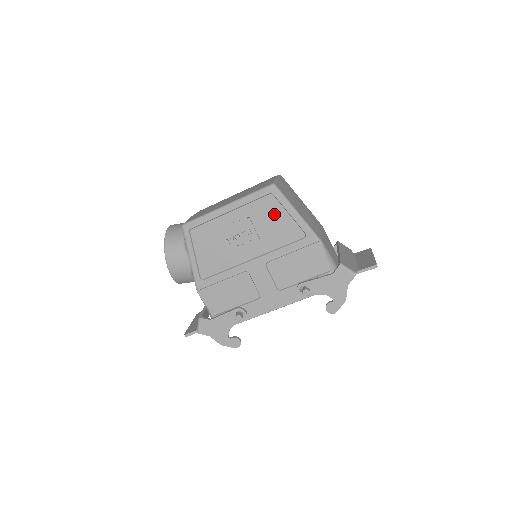
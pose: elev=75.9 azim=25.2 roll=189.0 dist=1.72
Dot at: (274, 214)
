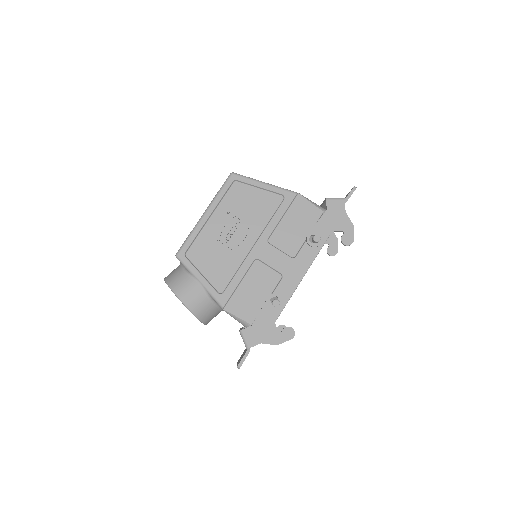
Dot at: (247, 196)
